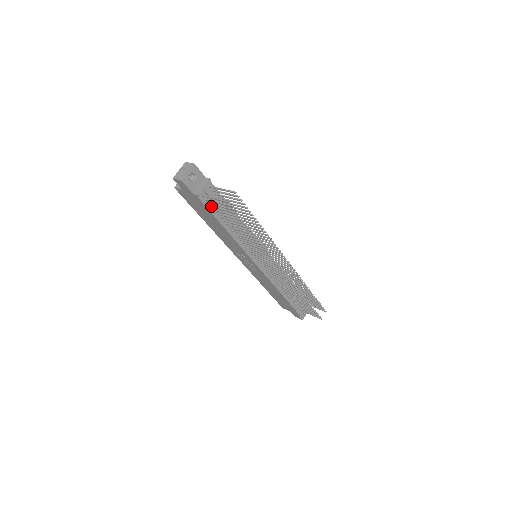
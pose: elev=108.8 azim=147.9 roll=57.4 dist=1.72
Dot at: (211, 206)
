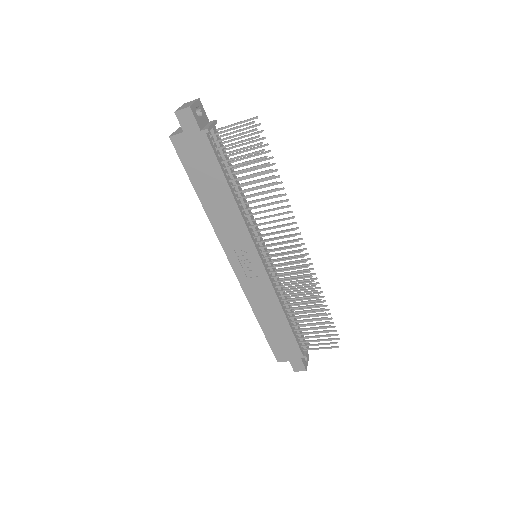
Dot at: (218, 155)
